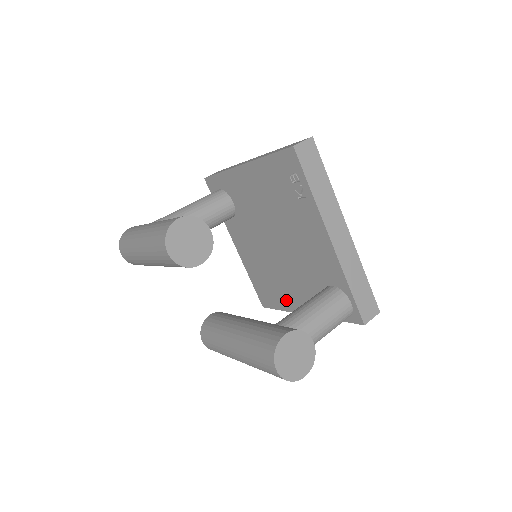
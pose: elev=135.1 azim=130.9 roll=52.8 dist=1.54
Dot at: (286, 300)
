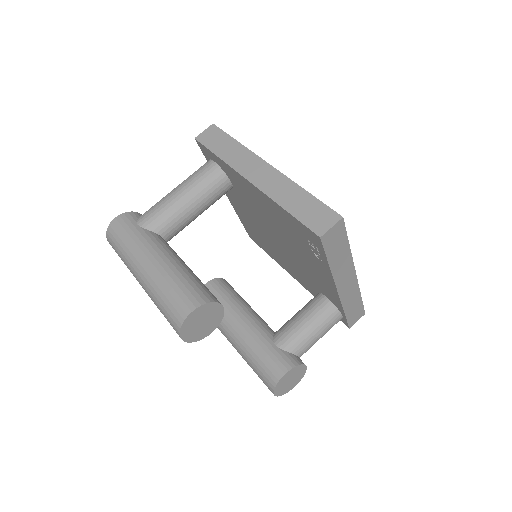
Dot at: (277, 259)
